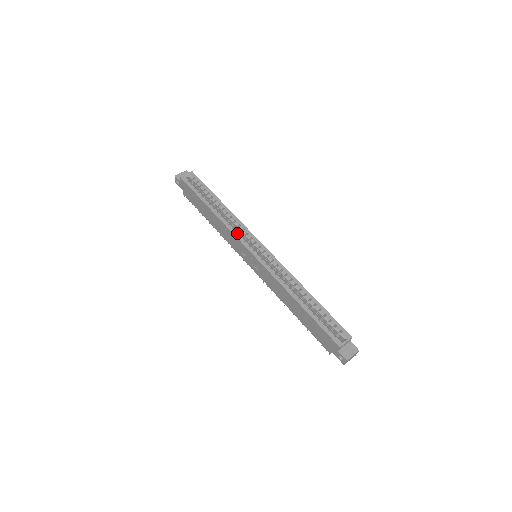
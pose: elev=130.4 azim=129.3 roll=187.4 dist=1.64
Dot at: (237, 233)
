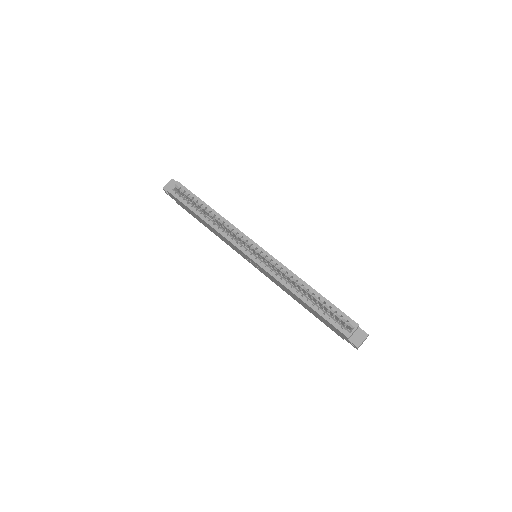
Dot at: (232, 238)
